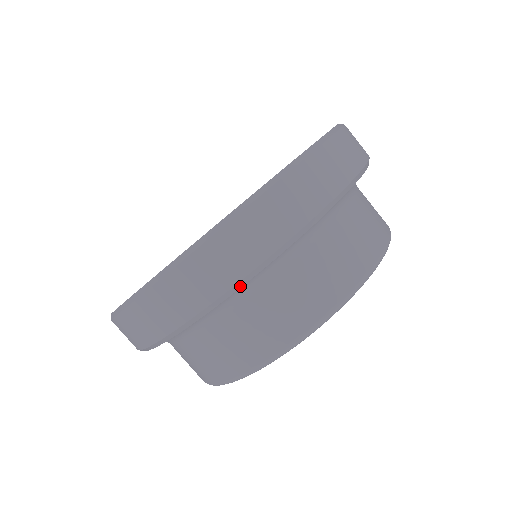
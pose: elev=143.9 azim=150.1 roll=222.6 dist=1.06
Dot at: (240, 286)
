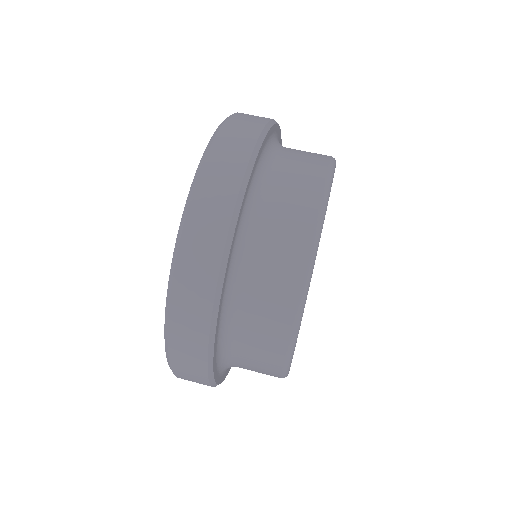
Dot at: (258, 150)
